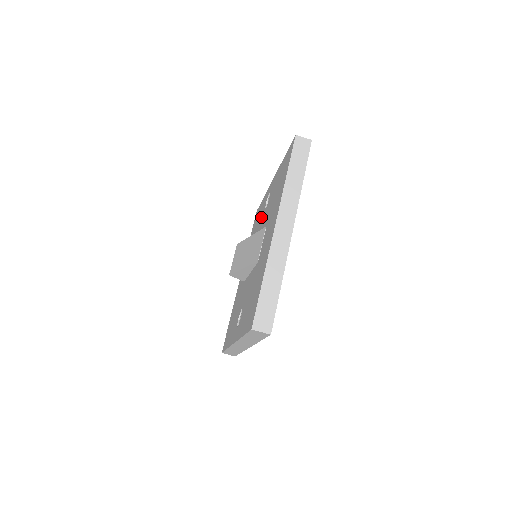
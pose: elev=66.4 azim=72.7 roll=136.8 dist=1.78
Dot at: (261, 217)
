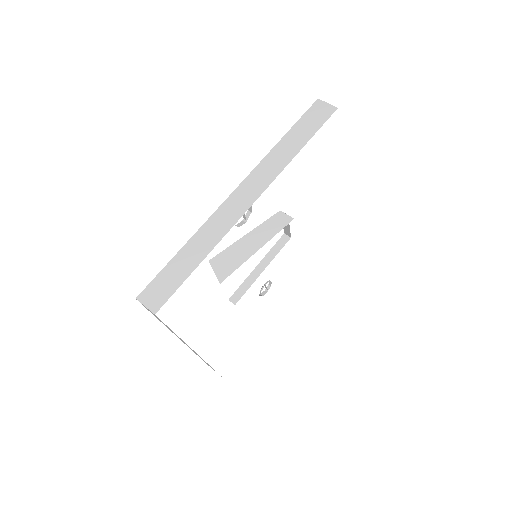
Dot at: occluded
